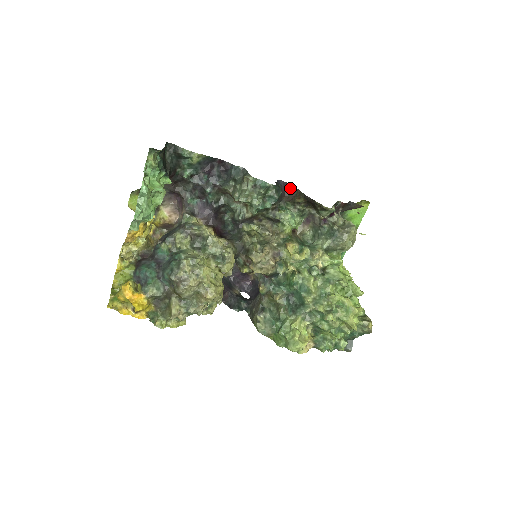
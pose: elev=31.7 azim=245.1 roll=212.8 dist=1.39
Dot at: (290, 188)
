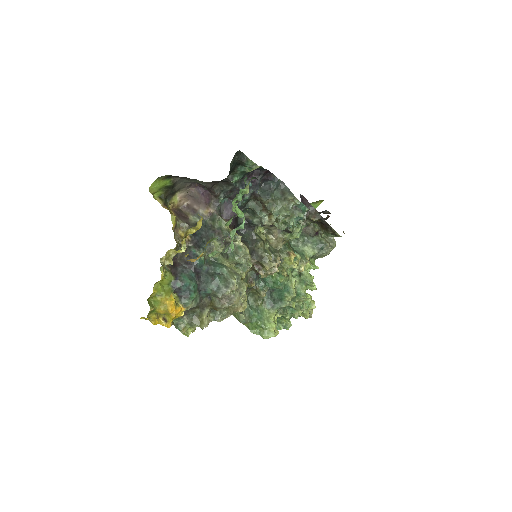
Dot at: (307, 204)
